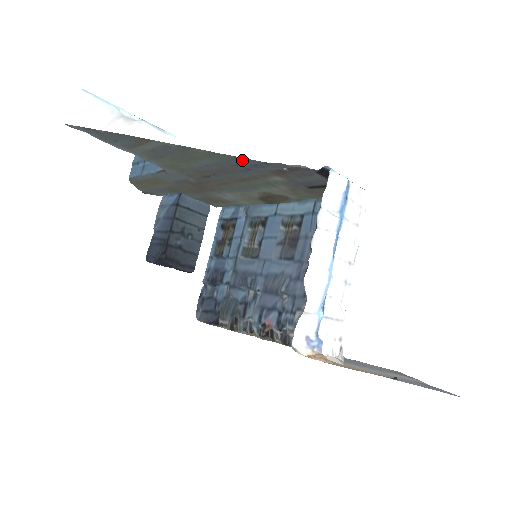
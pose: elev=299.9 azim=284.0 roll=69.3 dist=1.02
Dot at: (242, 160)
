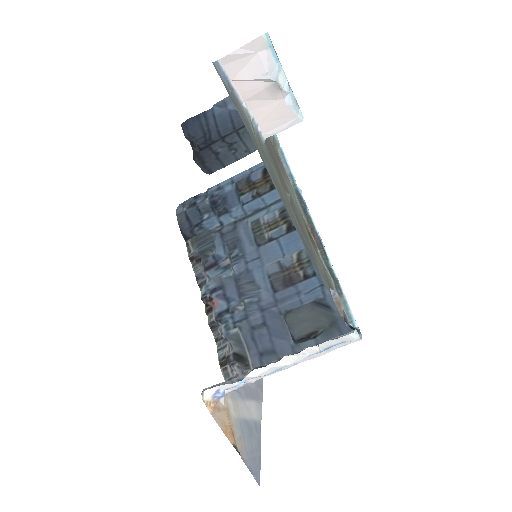
Dot at: occluded
